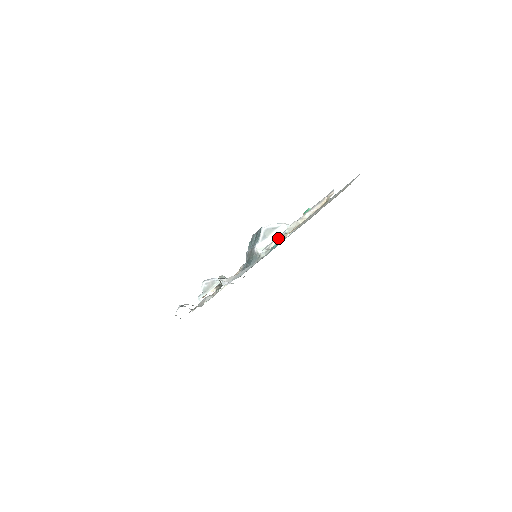
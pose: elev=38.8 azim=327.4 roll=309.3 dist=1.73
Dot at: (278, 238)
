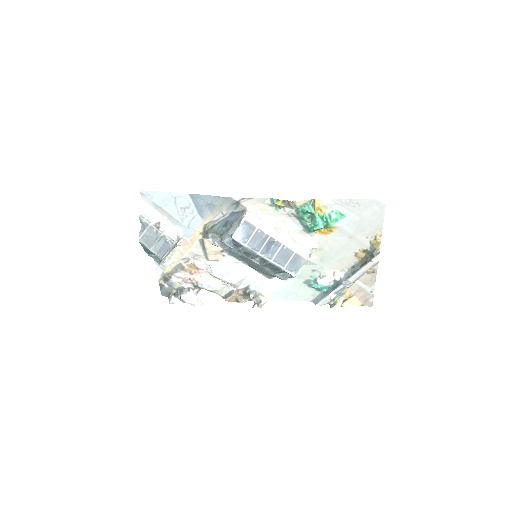
Dot at: (334, 298)
